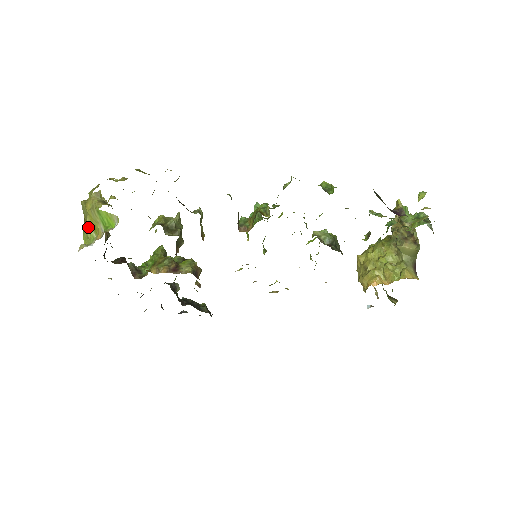
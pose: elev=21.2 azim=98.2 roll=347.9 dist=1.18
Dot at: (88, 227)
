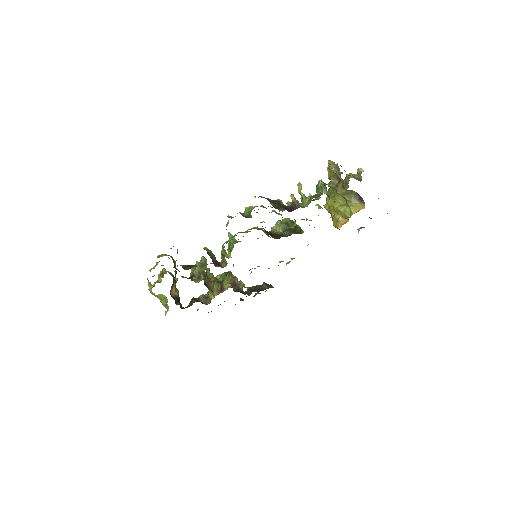
Dot at: (161, 301)
